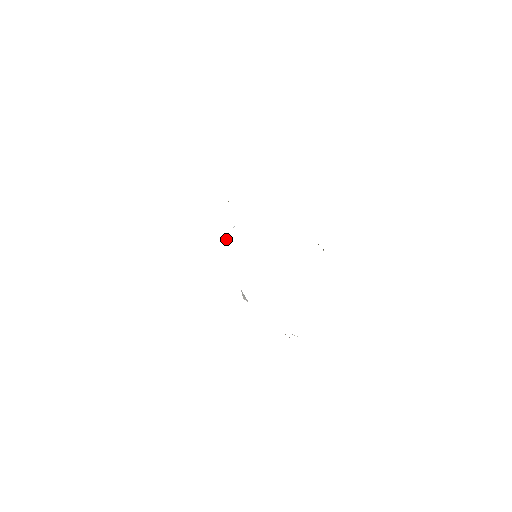
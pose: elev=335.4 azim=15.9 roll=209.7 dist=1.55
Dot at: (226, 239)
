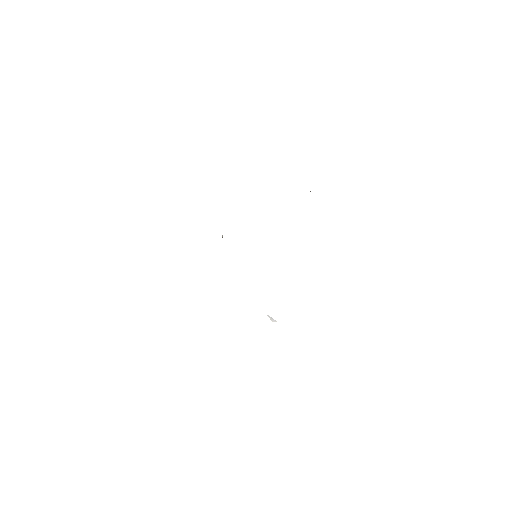
Dot at: occluded
